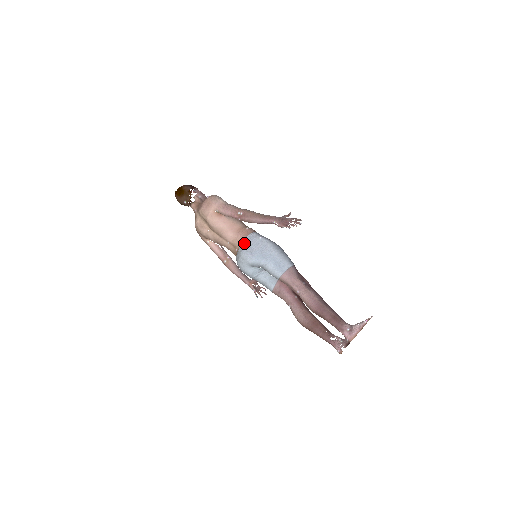
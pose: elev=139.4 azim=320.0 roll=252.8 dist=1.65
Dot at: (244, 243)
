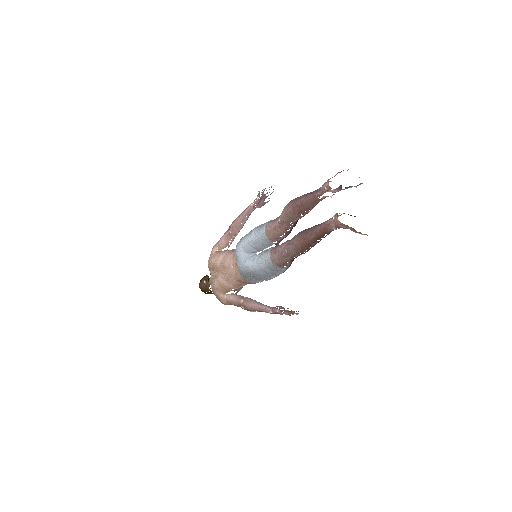
Dot at: occluded
